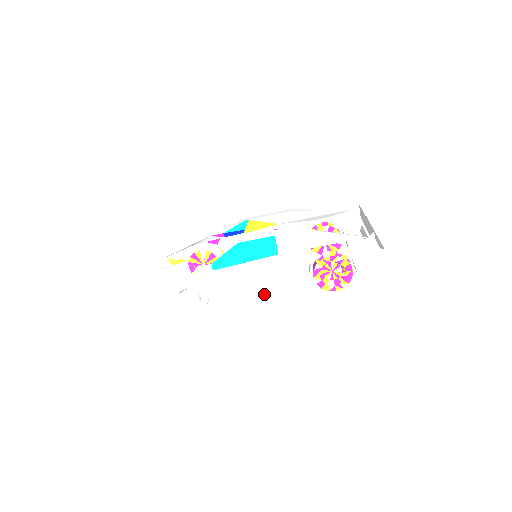
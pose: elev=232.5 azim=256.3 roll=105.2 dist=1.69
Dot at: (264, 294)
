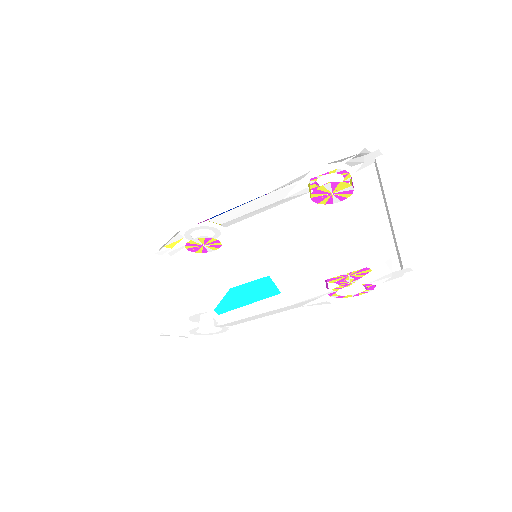
Dot at: (282, 316)
